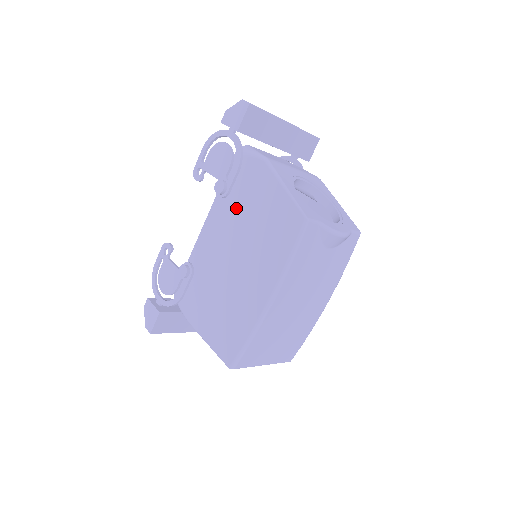
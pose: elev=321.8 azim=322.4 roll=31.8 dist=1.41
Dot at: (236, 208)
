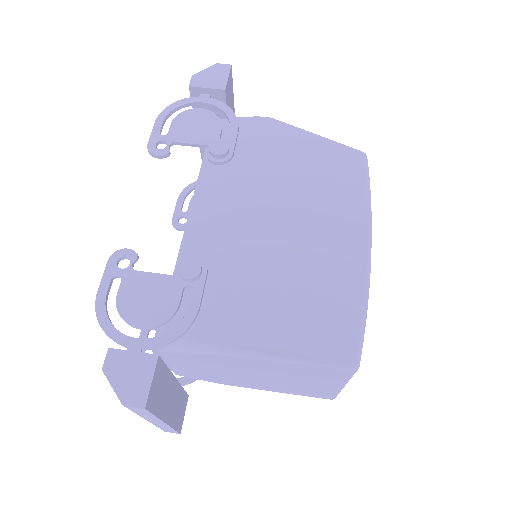
Dot at: (250, 171)
